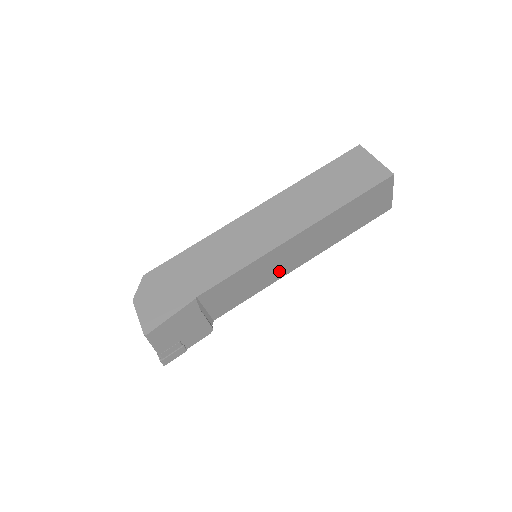
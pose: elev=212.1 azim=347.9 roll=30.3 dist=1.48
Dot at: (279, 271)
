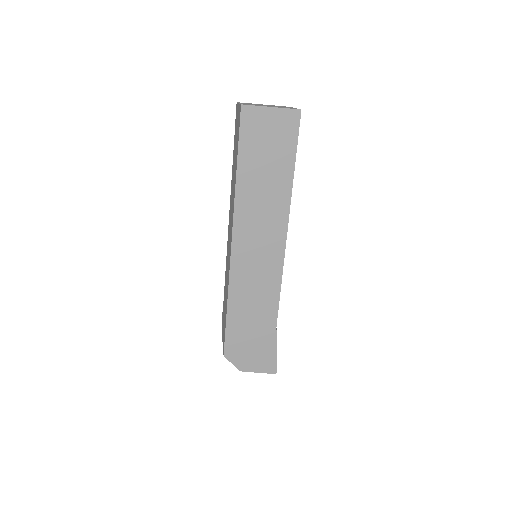
Dot at: occluded
